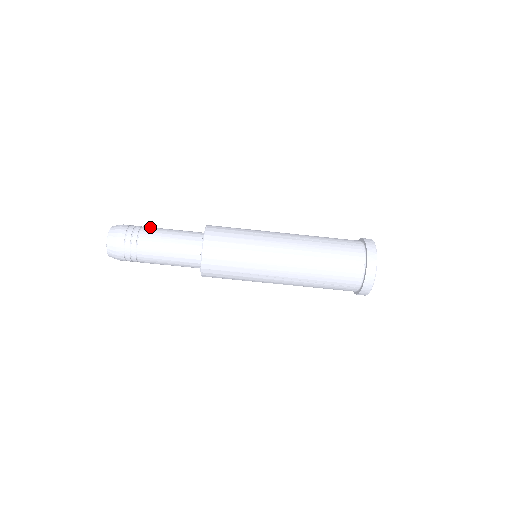
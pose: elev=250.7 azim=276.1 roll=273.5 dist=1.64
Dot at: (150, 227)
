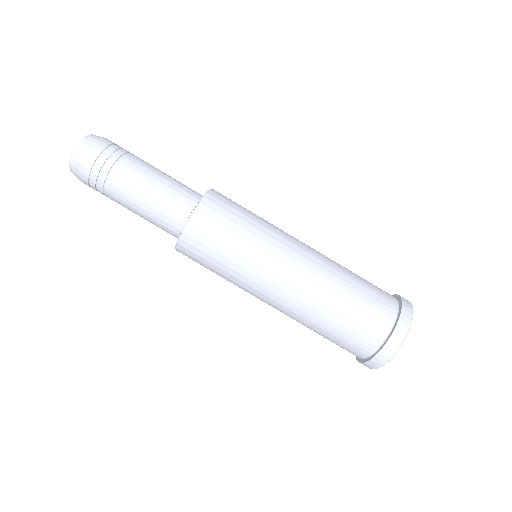
Dot at: (138, 158)
